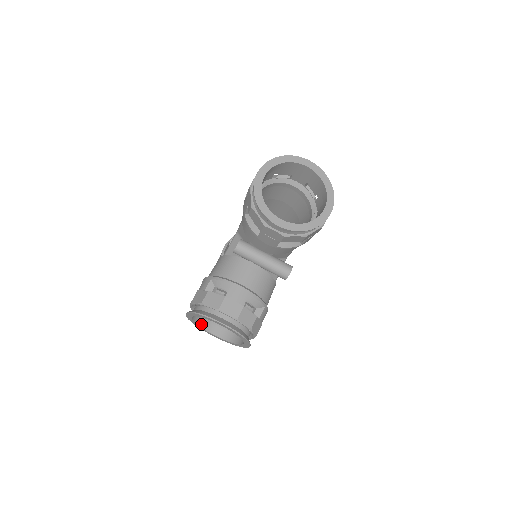
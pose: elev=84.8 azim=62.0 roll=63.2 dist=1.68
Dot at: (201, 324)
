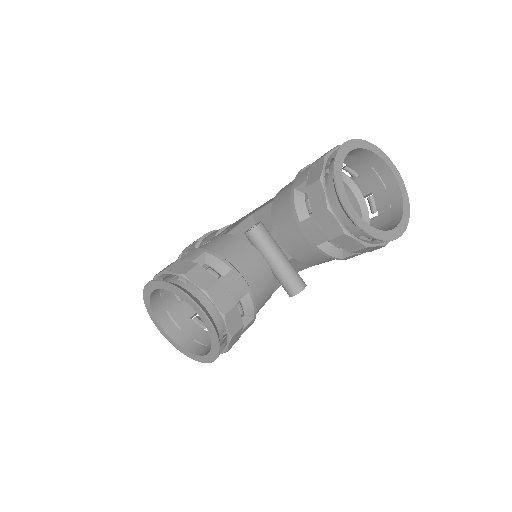
Dot at: (154, 307)
